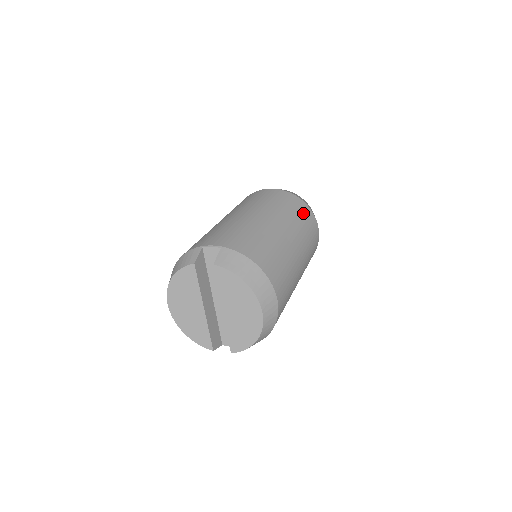
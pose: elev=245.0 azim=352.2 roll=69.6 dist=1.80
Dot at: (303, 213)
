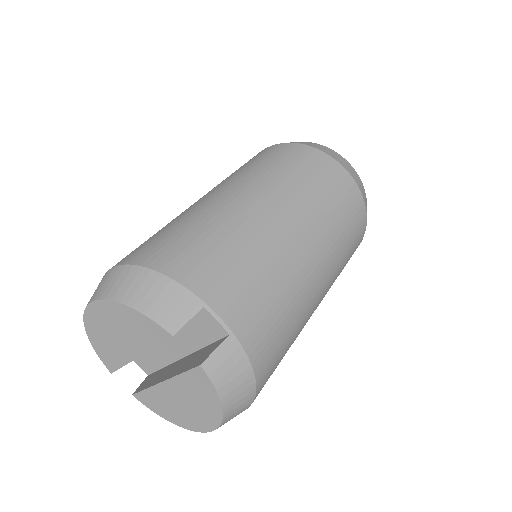
Dot at: (354, 248)
